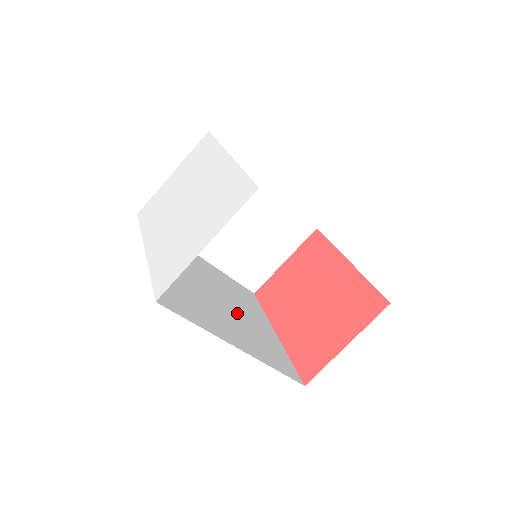
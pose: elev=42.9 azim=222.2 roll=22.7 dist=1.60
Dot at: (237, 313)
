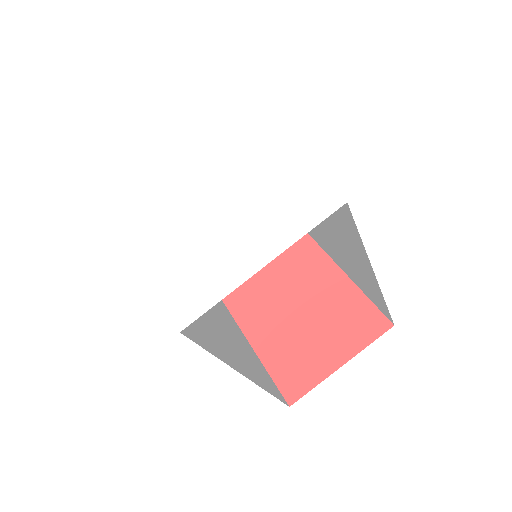
Dot at: (219, 319)
